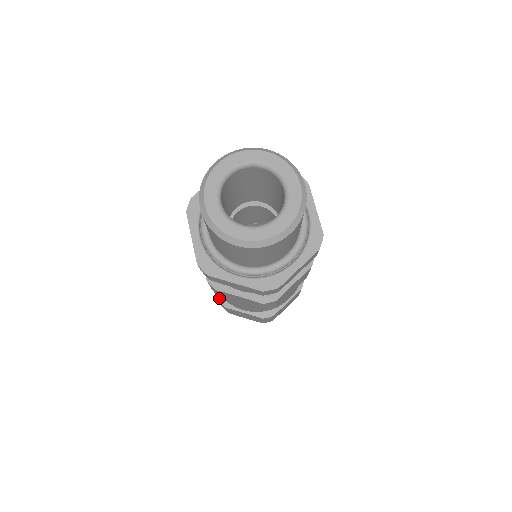
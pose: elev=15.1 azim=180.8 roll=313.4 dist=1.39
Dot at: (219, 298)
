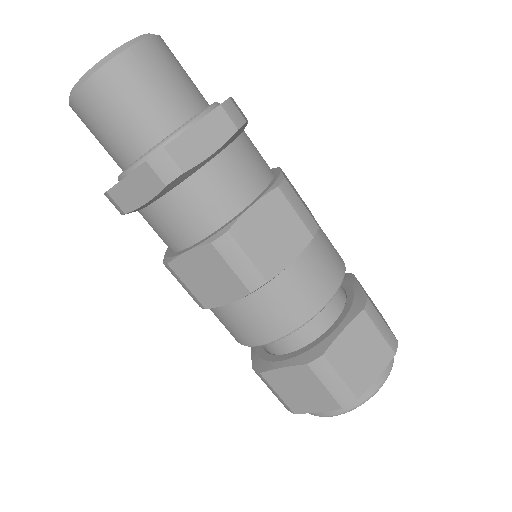
Dot at: (254, 366)
